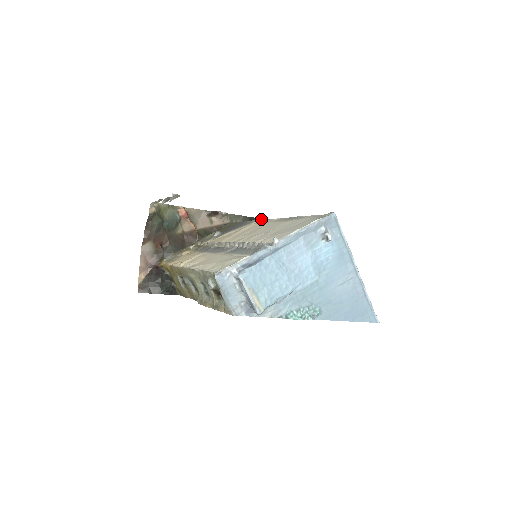
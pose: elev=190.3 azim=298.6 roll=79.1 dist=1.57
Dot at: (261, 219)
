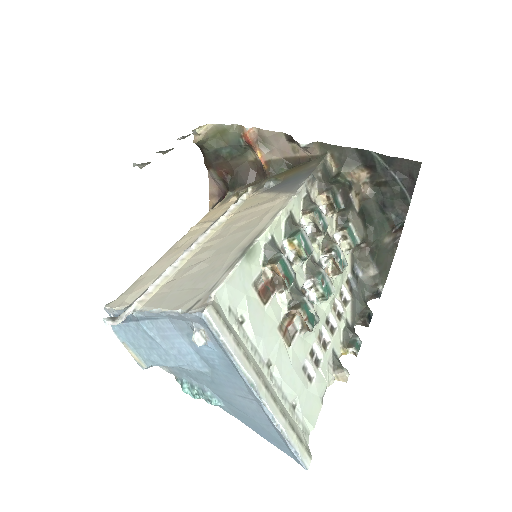
Dot at: (294, 195)
